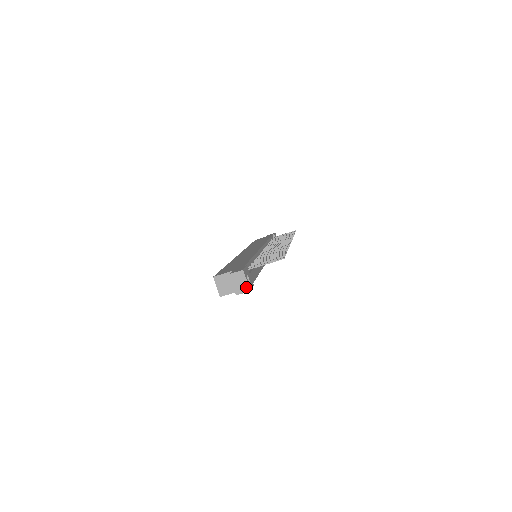
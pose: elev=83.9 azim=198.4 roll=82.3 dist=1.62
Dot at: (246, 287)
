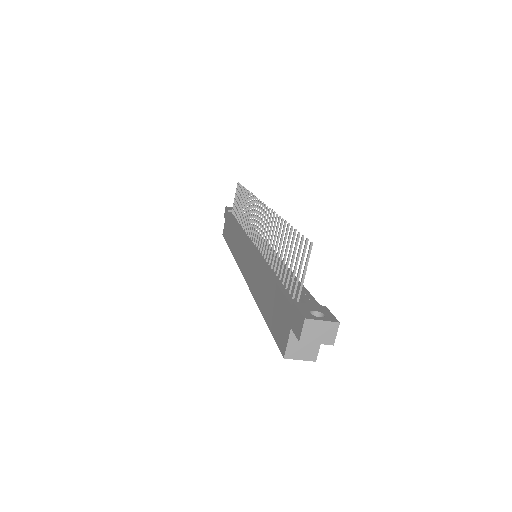
Dot at: (331, 326)
